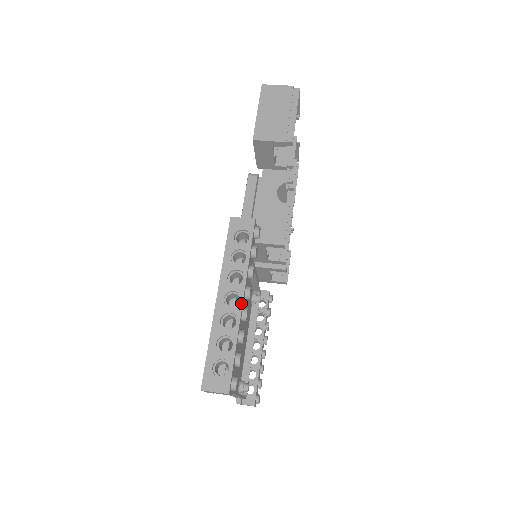
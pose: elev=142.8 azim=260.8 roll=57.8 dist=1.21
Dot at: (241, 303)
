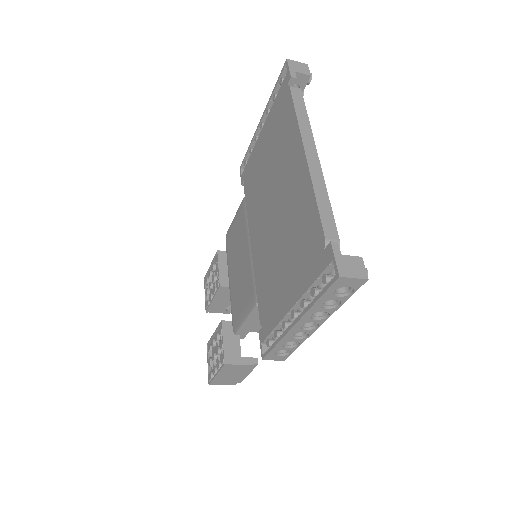
Dot at: occluded
